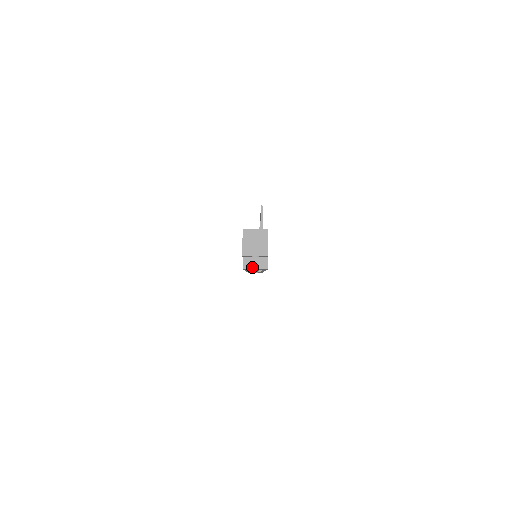
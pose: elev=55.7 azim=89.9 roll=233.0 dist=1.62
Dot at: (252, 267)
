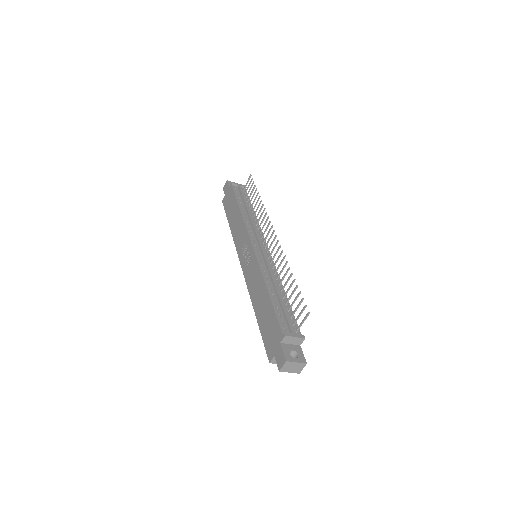
Dot at: occluded
